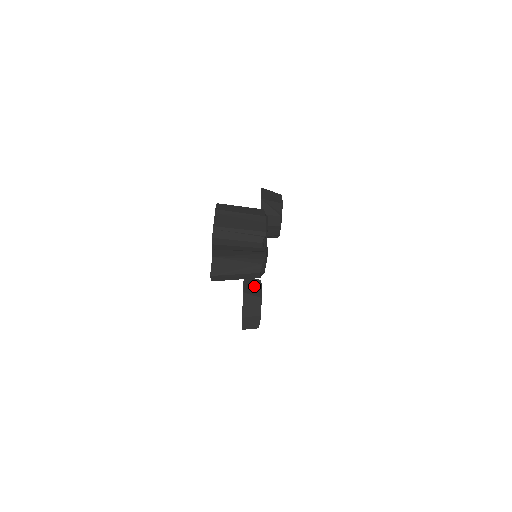
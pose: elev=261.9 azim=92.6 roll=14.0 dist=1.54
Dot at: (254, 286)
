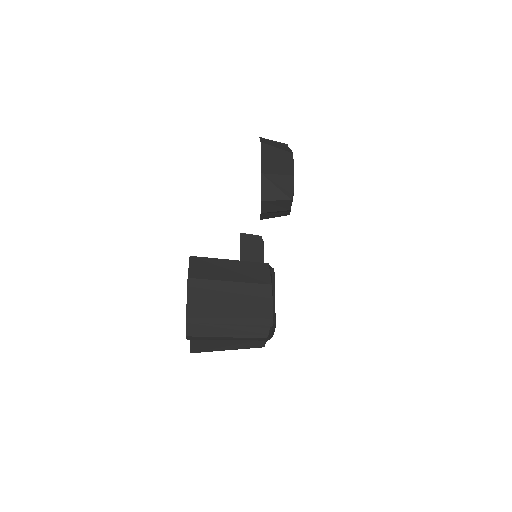
Dot at: (254, 247)
